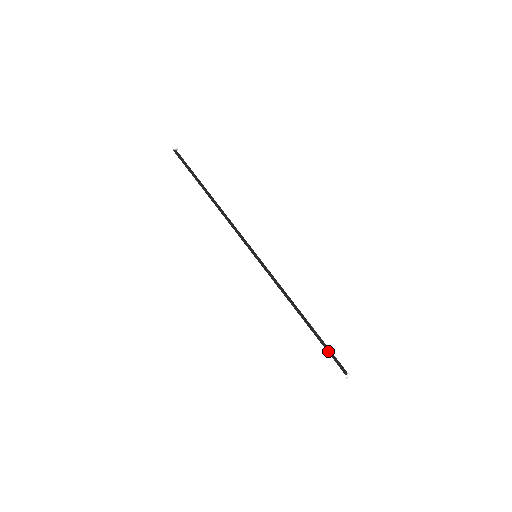
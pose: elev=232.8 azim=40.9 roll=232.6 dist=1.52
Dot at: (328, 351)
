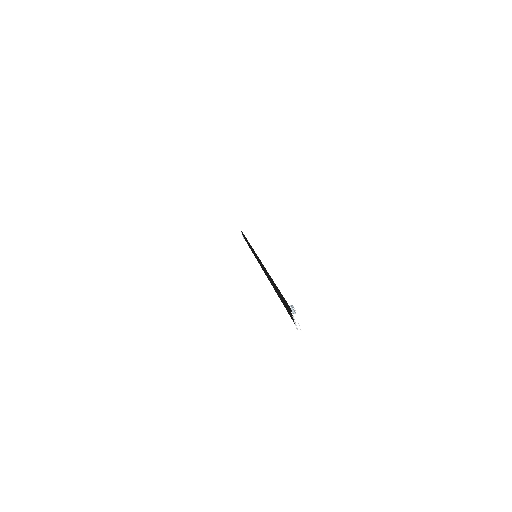
Dot at: (282, 295)
